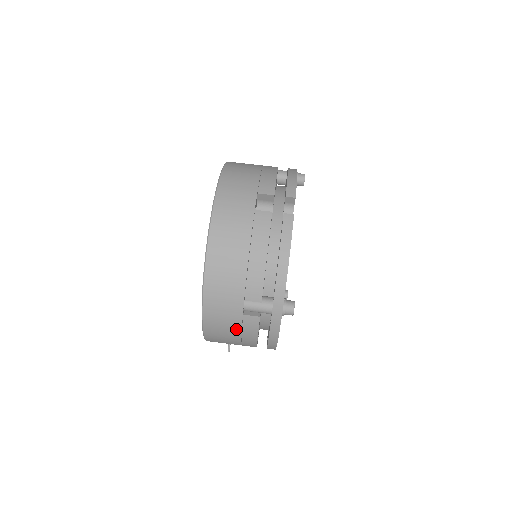
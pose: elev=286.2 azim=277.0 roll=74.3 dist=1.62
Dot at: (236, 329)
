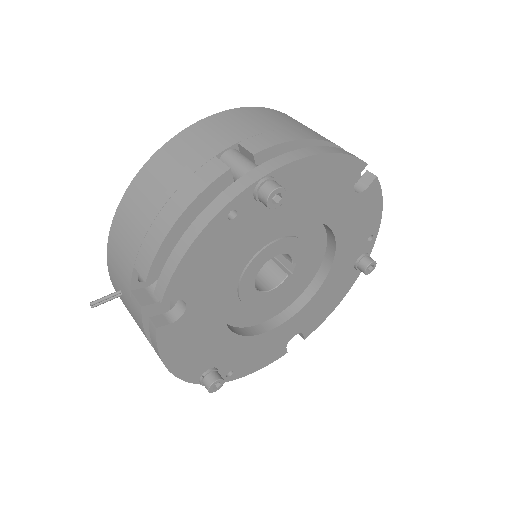
Dot at: (182, 175)
